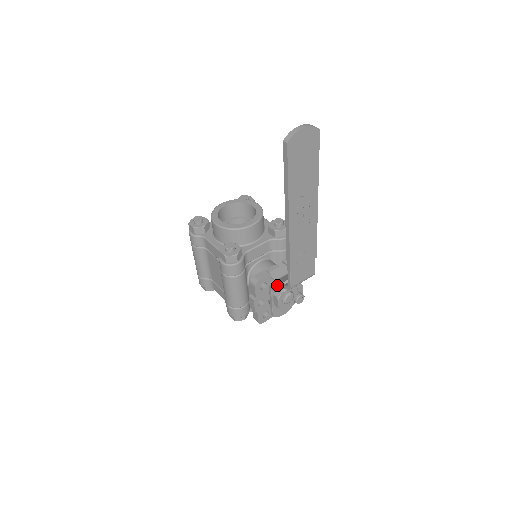
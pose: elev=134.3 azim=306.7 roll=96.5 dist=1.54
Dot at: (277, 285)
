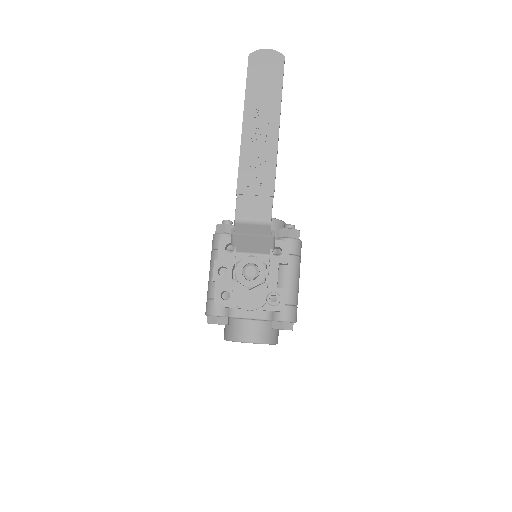
Dot at: (233, 230)
